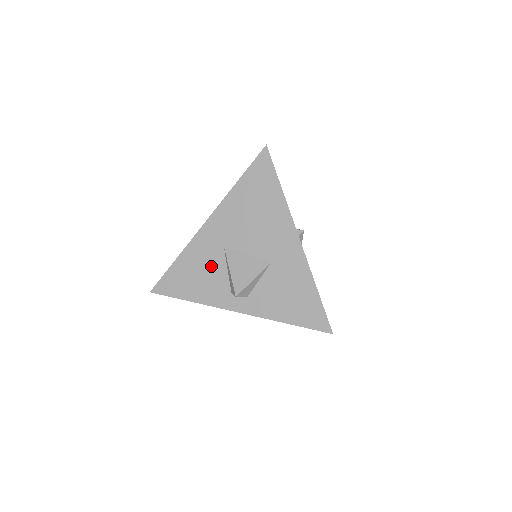
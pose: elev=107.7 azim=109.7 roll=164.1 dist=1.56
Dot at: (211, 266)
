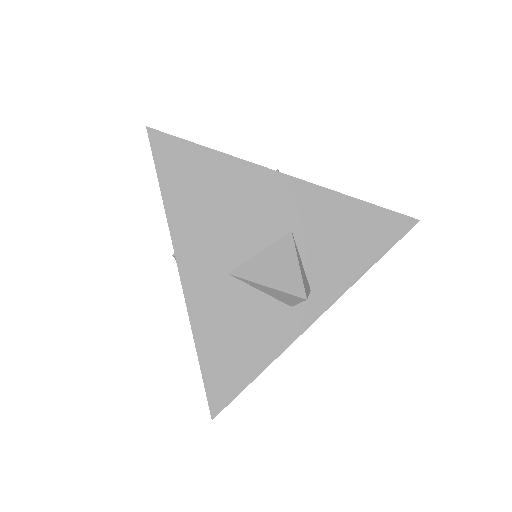
Dot at: (240, 309)
